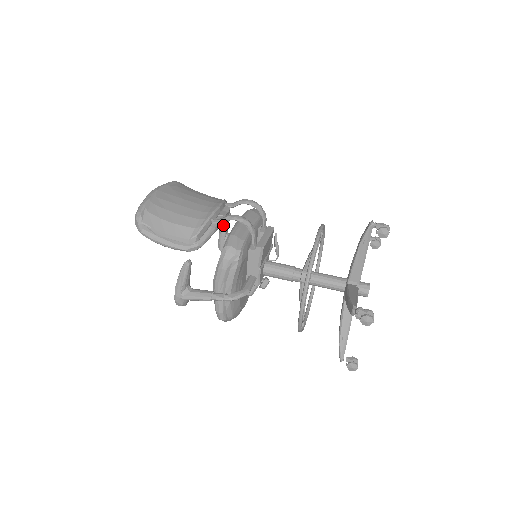
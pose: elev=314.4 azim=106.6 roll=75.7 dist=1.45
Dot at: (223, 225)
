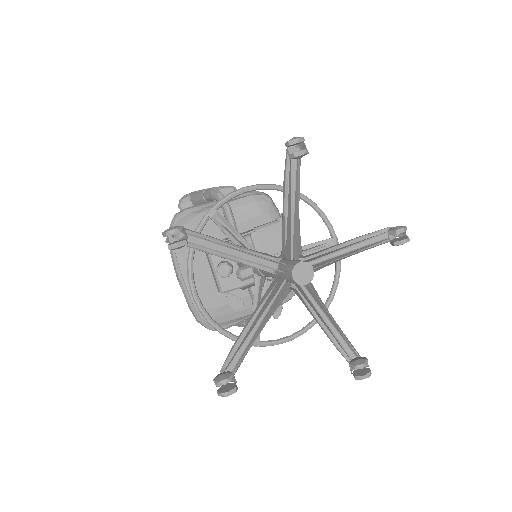
Dot at: occluded
